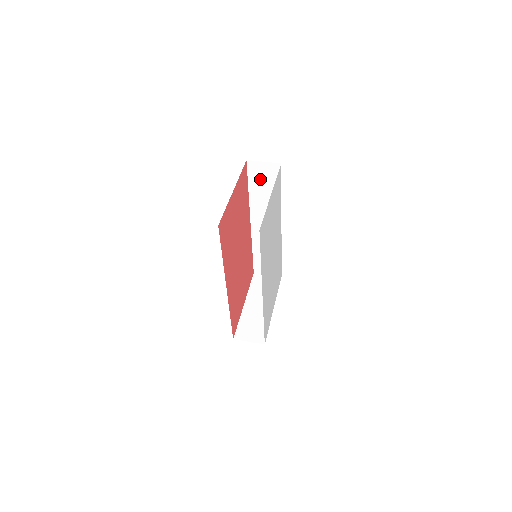
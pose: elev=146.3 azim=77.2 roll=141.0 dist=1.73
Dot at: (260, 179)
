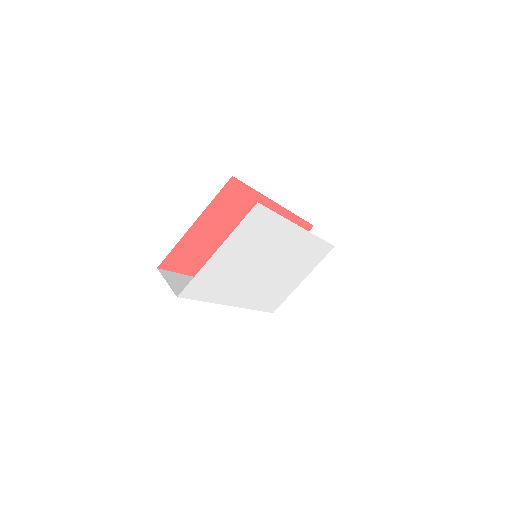
Dot at: occluded
